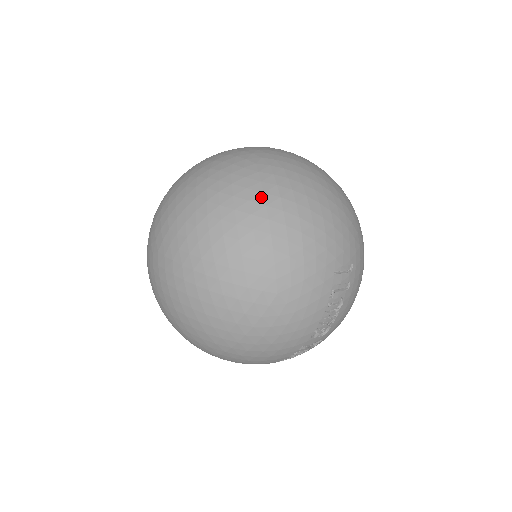
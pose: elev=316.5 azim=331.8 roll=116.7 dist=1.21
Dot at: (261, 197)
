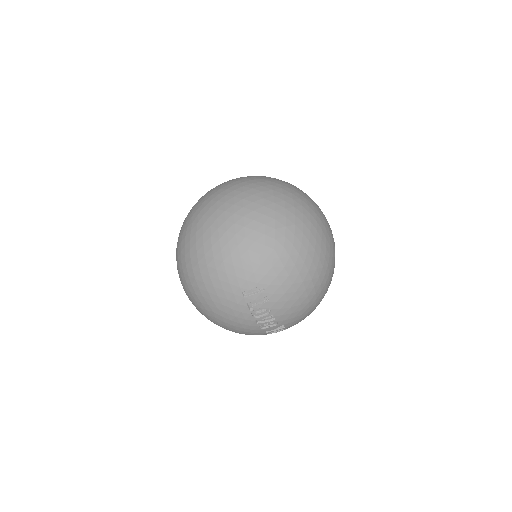
Dot at: (189, 253)
